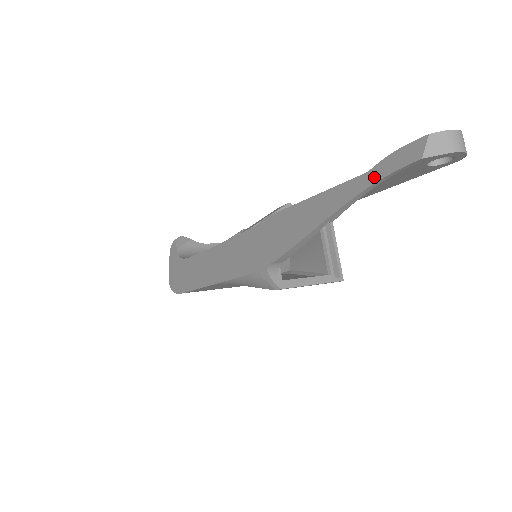
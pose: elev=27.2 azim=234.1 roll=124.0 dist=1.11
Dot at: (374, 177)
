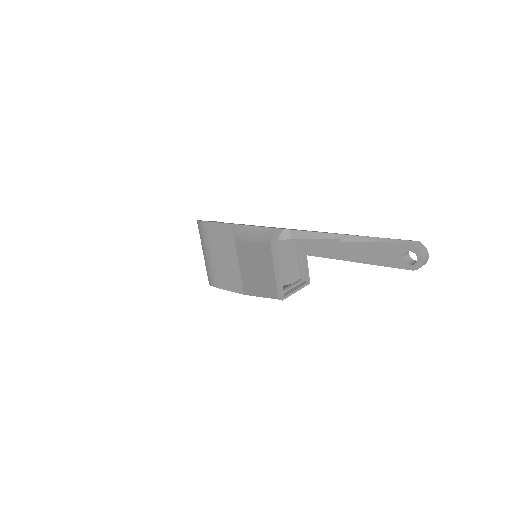
Dot at: occluded
